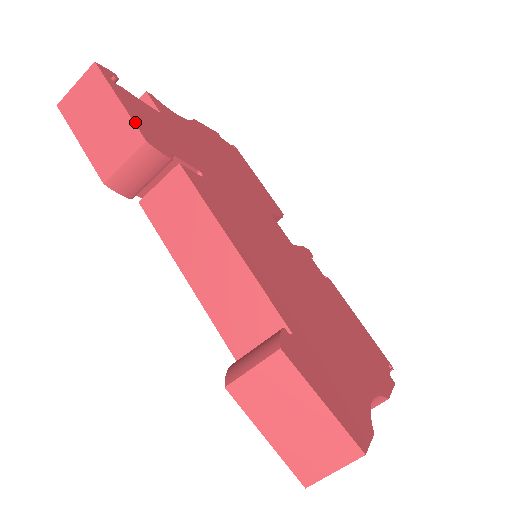
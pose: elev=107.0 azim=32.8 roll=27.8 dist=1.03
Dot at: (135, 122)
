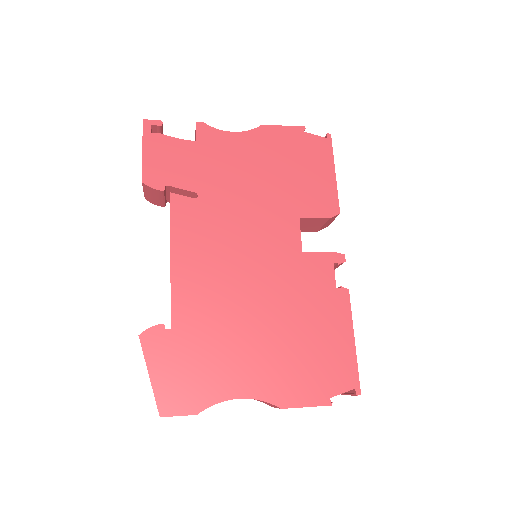
Dot at: (144, 167)
